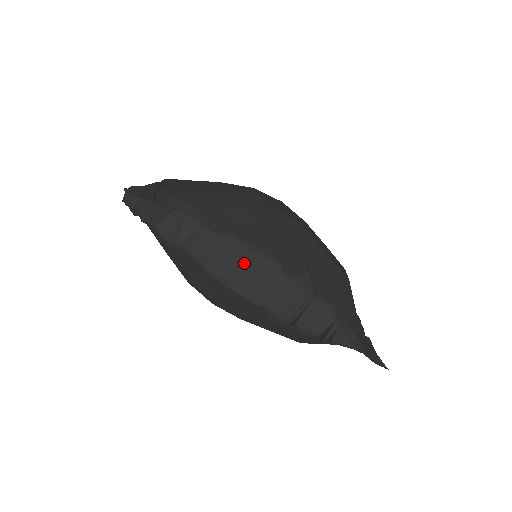
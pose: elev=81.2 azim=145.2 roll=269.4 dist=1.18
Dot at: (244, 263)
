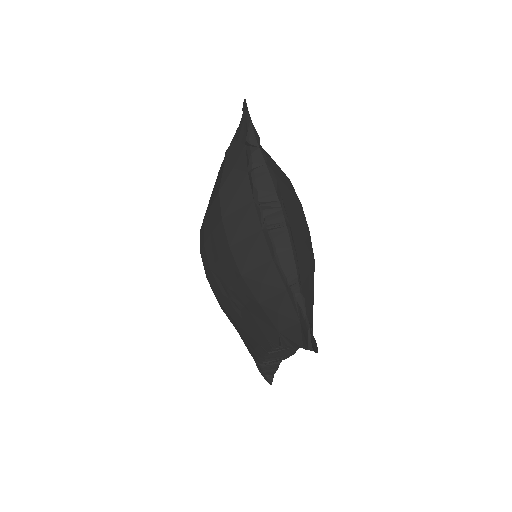
Dot at: occluded
